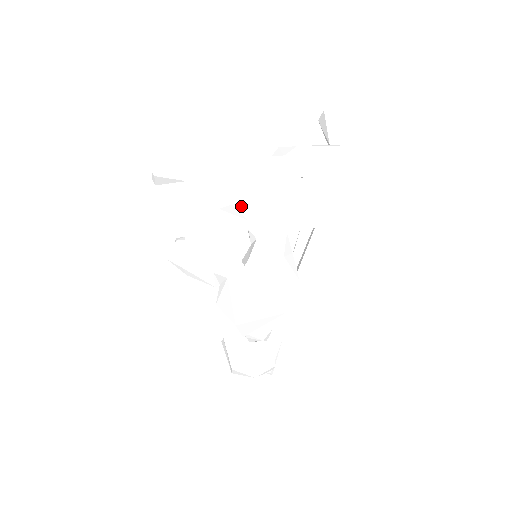
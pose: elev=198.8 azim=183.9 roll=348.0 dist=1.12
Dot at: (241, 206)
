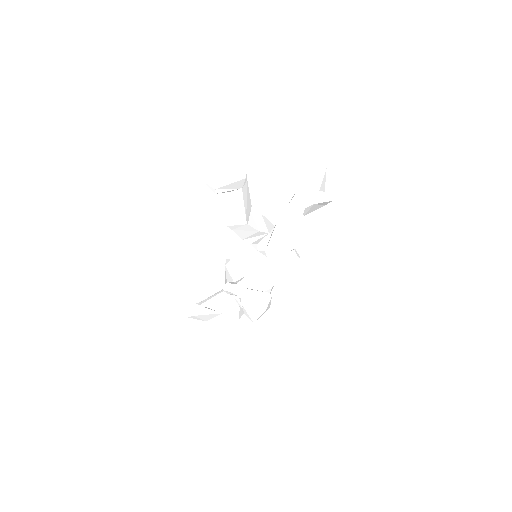
Dot at: (255, 214)
